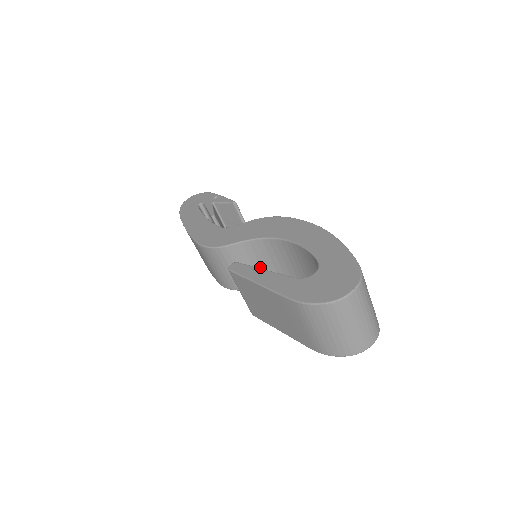
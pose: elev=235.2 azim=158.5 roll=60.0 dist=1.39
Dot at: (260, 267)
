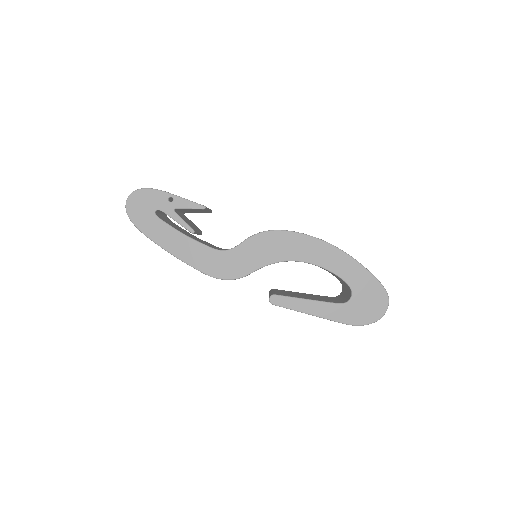
Dot at: occluded
